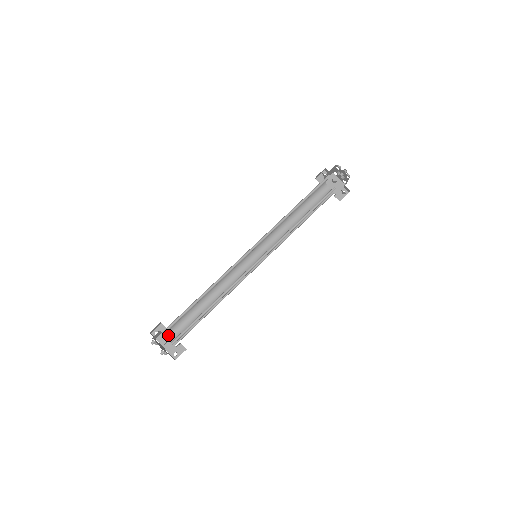
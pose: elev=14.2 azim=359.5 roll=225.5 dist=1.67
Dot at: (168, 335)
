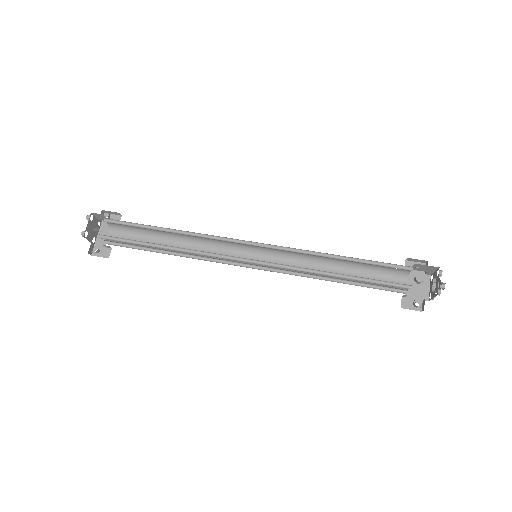
Dot at: (111, 229)
